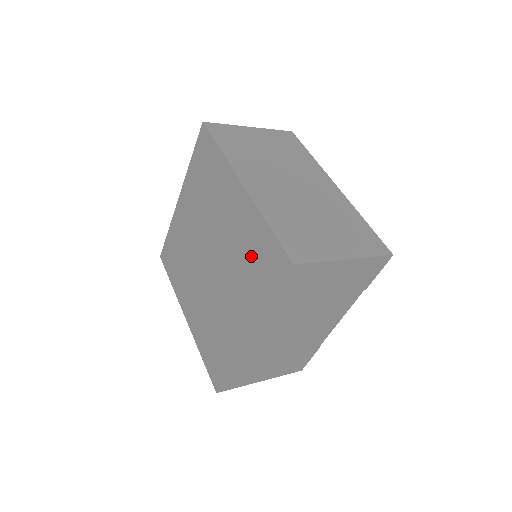
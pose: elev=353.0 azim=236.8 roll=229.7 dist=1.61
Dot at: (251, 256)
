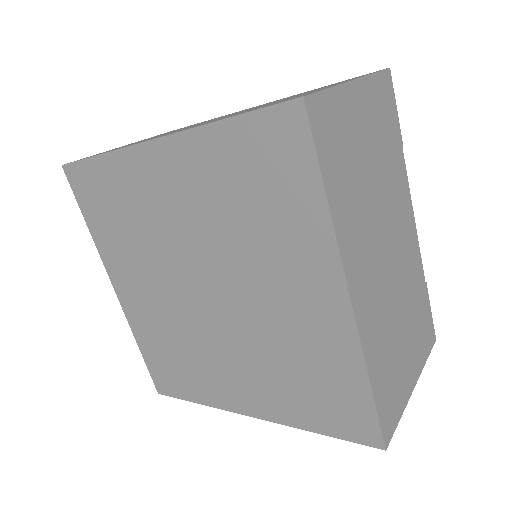
Dot at: (245, 193)
